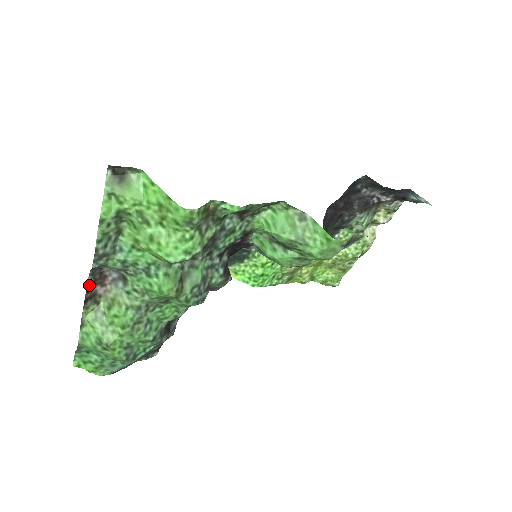
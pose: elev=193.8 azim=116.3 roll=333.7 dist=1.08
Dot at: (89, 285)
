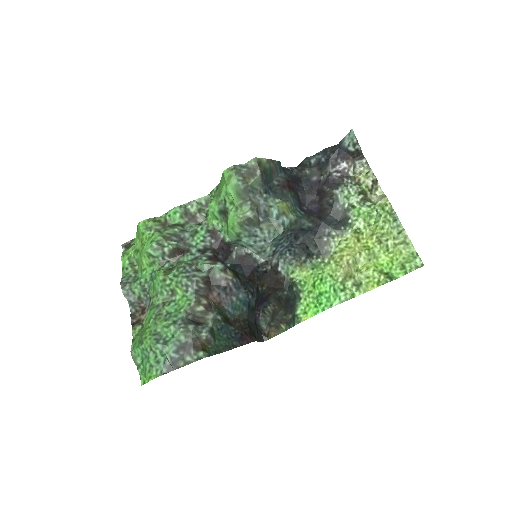
Dot at: (133, 314)
